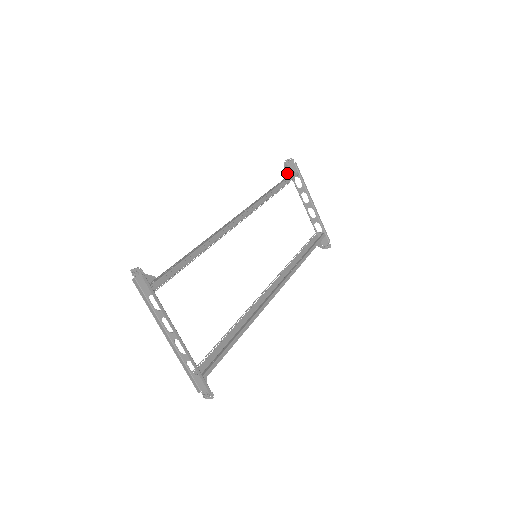
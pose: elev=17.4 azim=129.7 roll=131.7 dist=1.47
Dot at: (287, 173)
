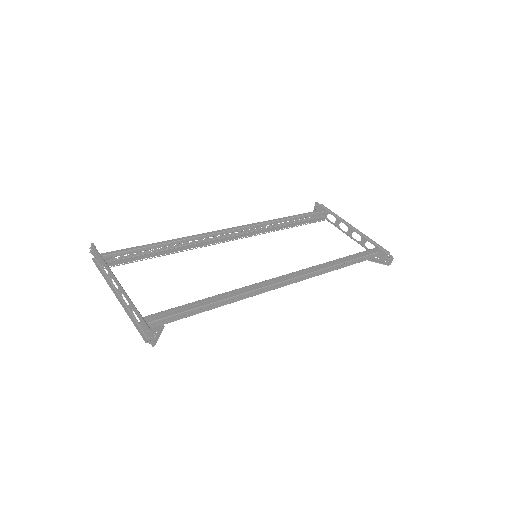
Dot at: (317, 216)
